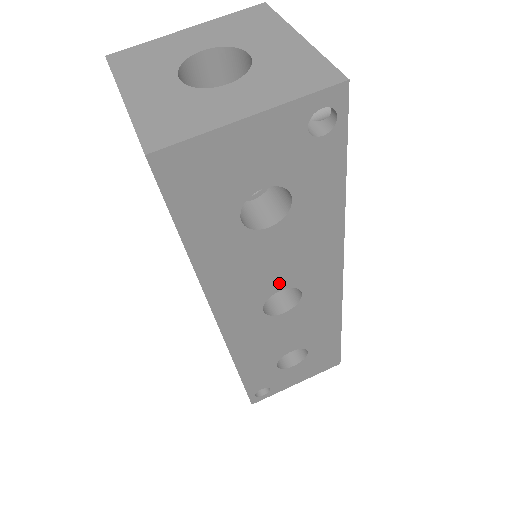
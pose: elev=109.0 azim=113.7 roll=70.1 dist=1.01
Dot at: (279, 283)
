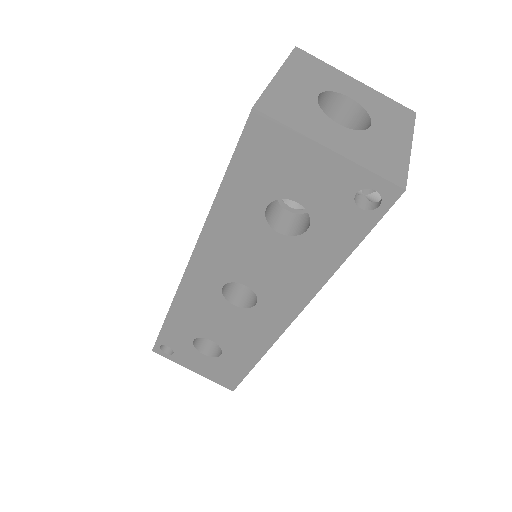
Dot at: (250, 279)
